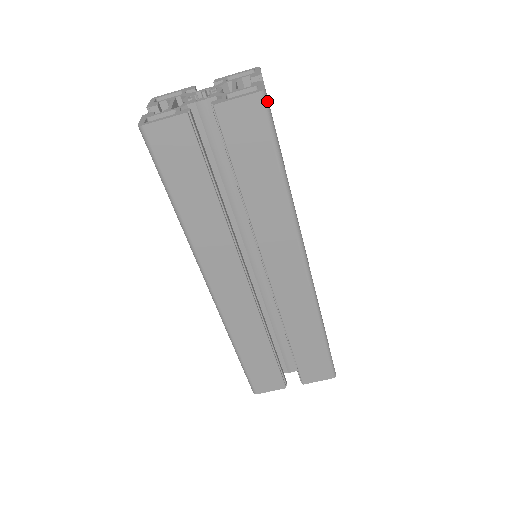
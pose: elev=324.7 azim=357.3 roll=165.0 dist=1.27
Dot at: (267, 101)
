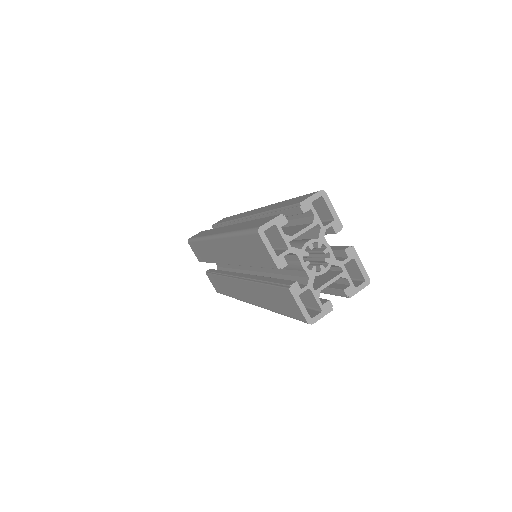
Dot at: (307, 323)
